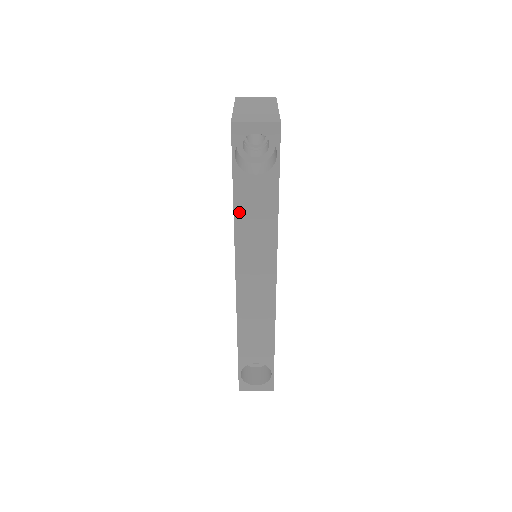
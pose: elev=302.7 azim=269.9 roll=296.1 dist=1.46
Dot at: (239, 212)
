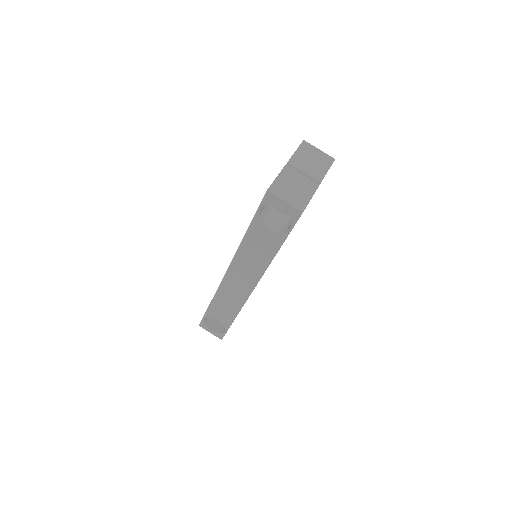
Dot at: (247, 240)
